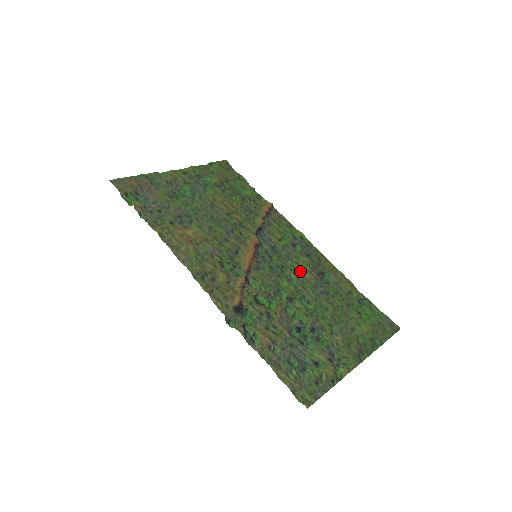
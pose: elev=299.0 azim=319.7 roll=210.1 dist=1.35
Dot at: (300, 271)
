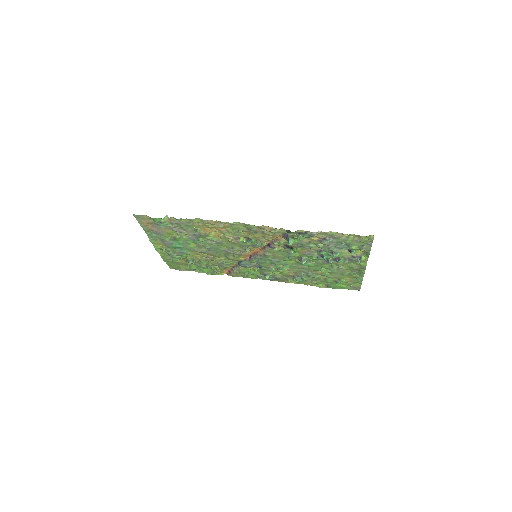
Dot at: (284, 270)
